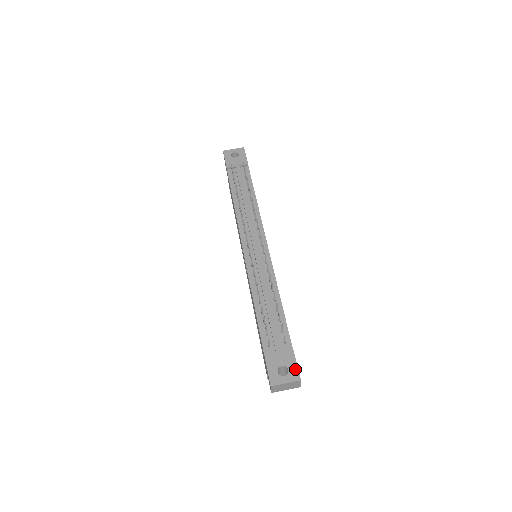
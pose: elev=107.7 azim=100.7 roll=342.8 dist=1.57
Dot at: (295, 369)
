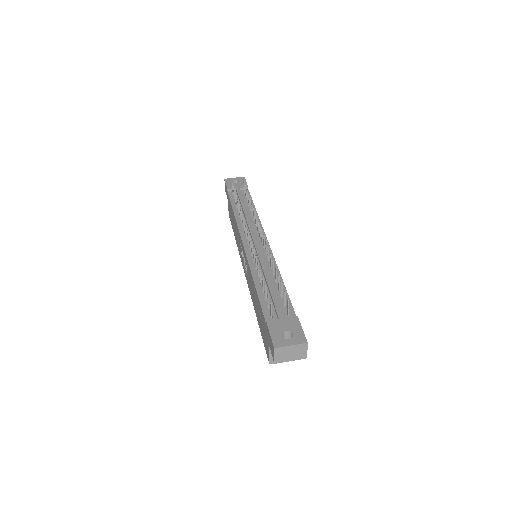
Dot at: (301, 333)
